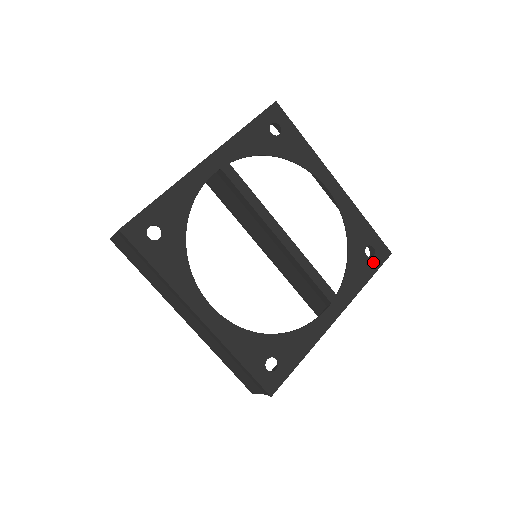
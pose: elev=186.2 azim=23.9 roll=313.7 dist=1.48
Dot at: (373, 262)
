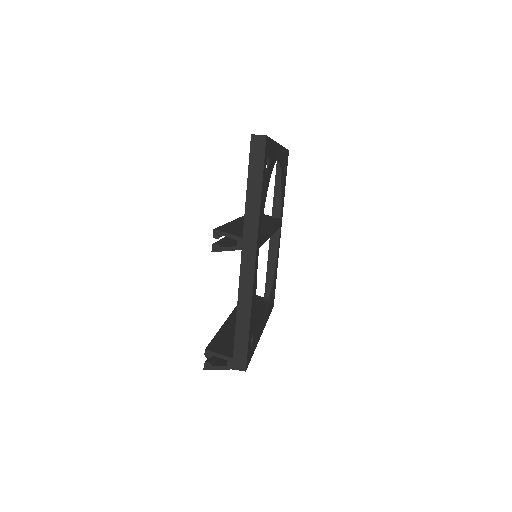
Dot at: (286, 171)
